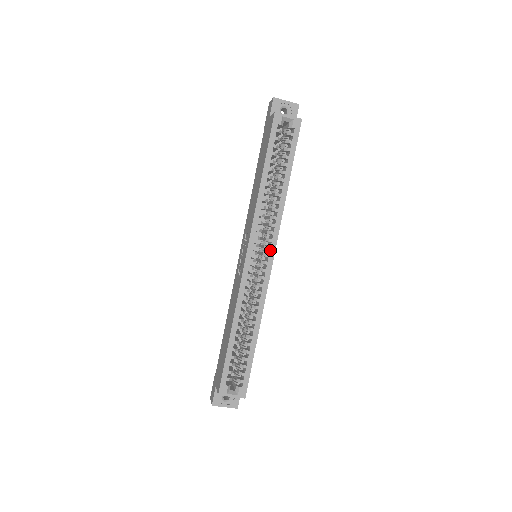
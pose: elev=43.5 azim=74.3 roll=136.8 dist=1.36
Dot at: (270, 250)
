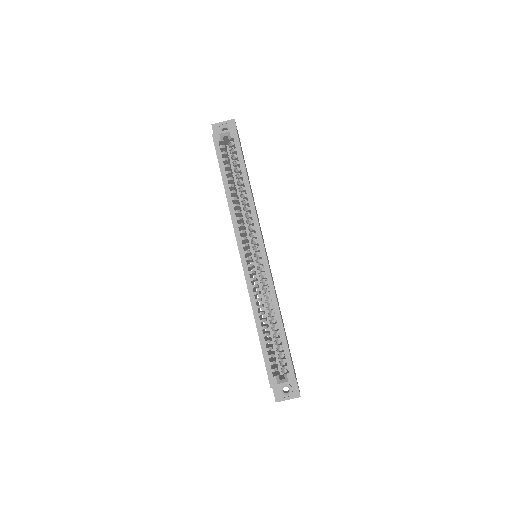
Dot at: occluded
